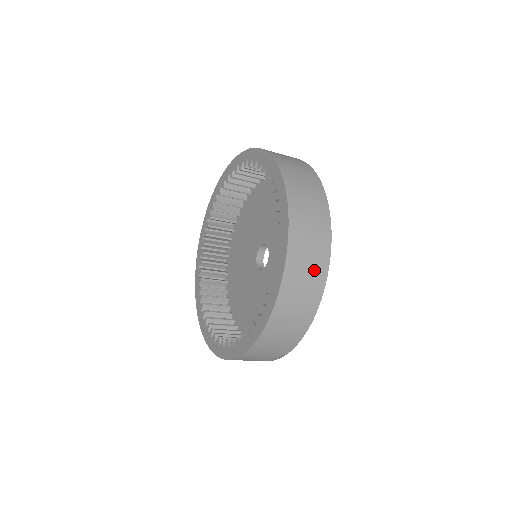
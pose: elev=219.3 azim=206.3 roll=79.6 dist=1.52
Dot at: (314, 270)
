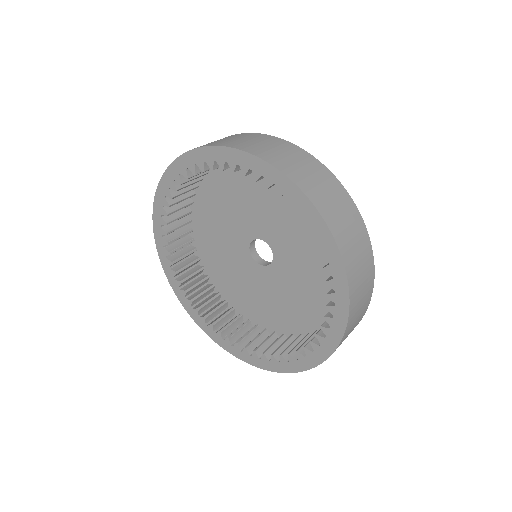
Dot at: (355, 326)
